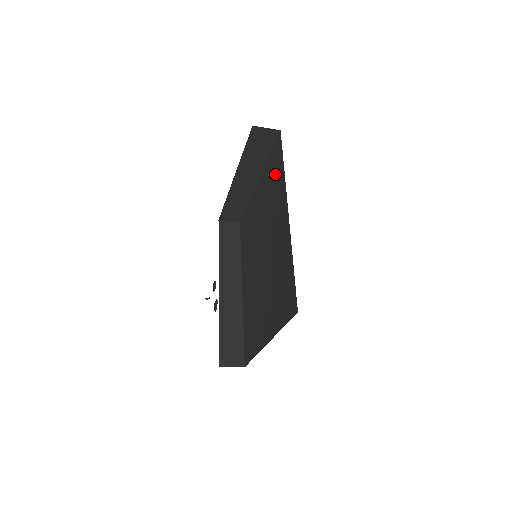
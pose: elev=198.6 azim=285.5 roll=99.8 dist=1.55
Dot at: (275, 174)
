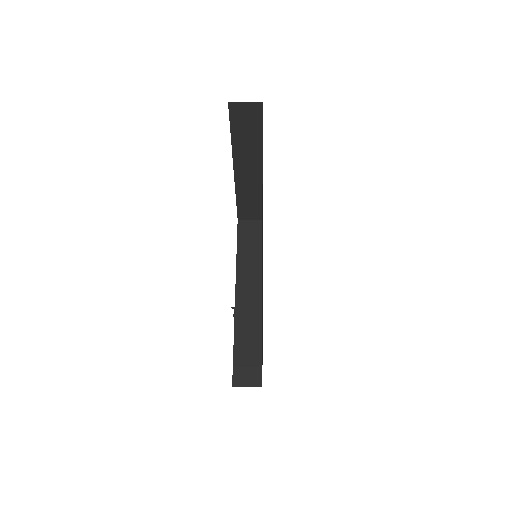
Dot at: occluded
